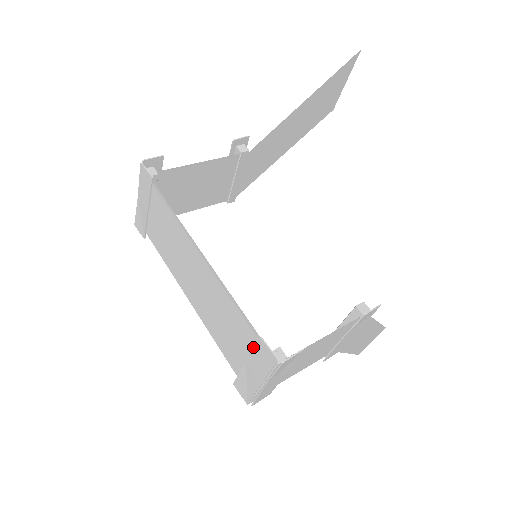
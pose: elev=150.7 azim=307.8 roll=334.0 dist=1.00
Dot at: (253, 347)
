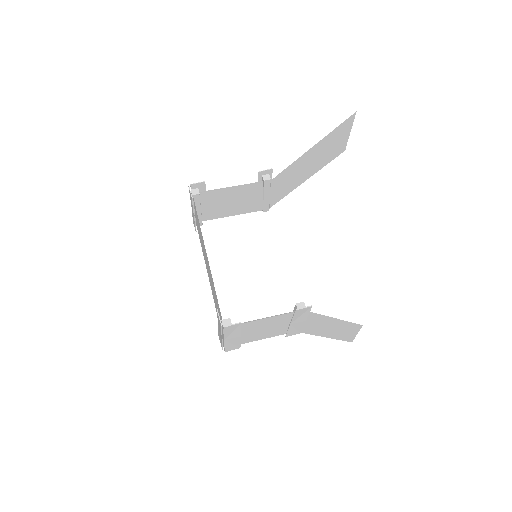
Dot at: (220, 315)
